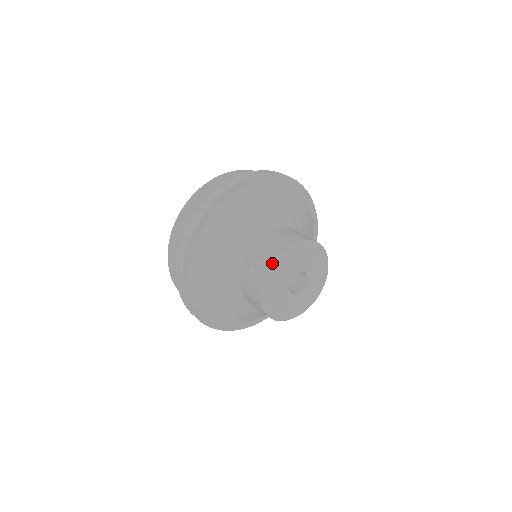
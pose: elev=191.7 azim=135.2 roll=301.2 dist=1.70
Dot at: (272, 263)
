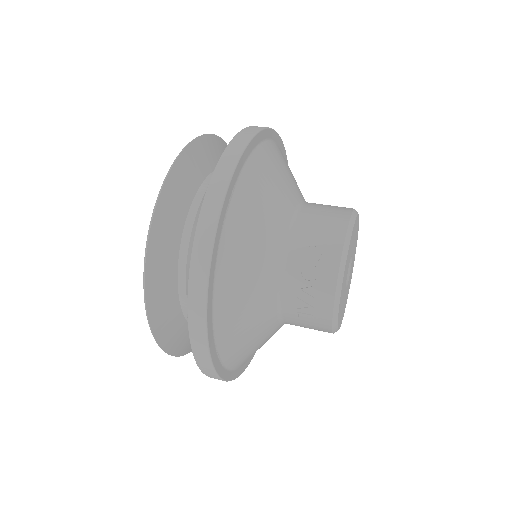
Dot at: (338, 269)
